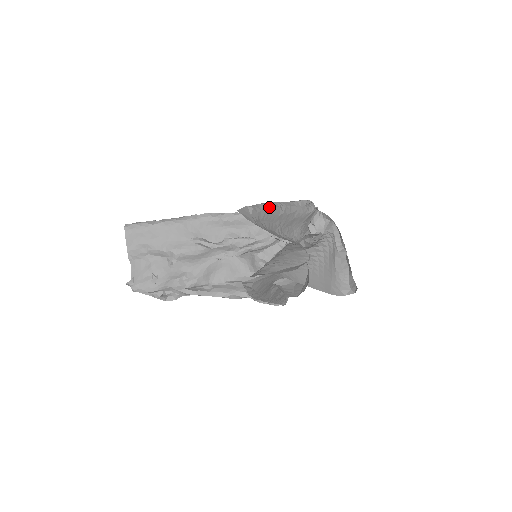
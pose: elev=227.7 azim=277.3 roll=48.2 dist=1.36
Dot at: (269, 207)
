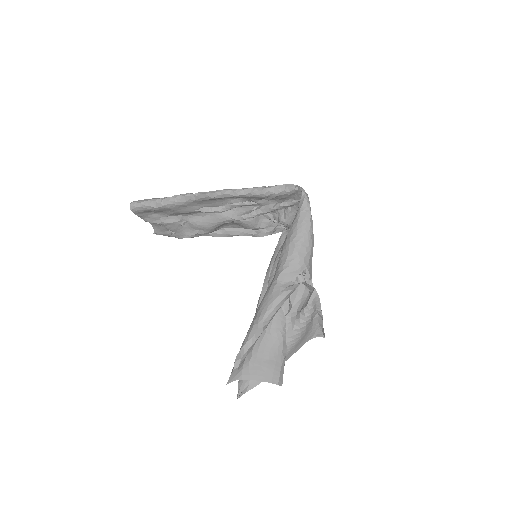
Dot at: (252, 345)
